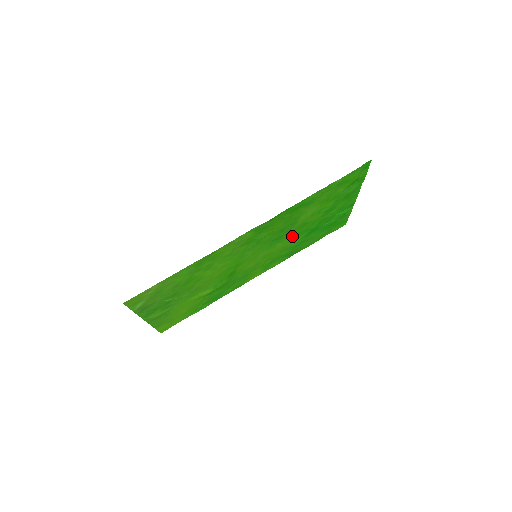
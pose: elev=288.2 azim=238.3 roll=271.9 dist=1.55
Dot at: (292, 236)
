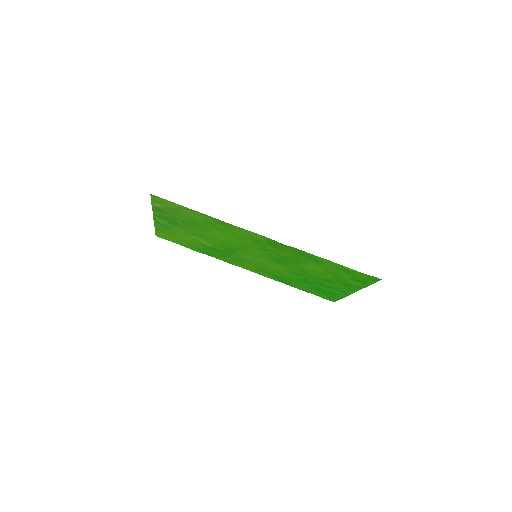
Dot at: (290, 269)
